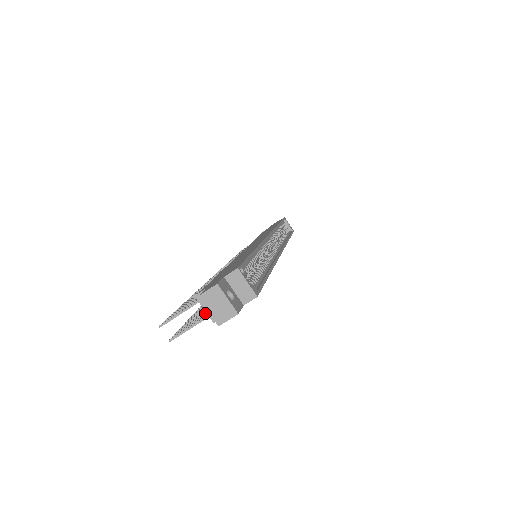
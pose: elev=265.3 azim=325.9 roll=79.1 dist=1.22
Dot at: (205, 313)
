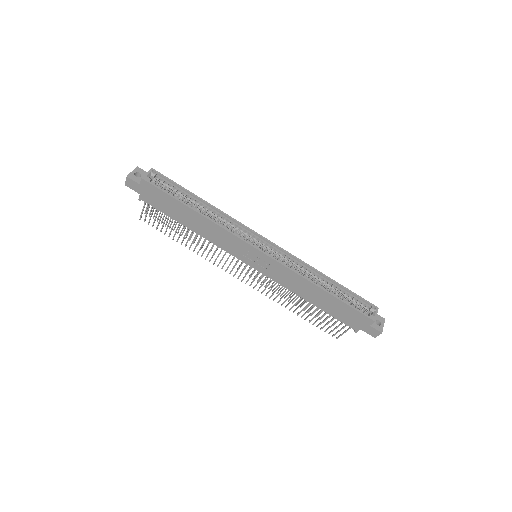
Dot at: (157, 214)
